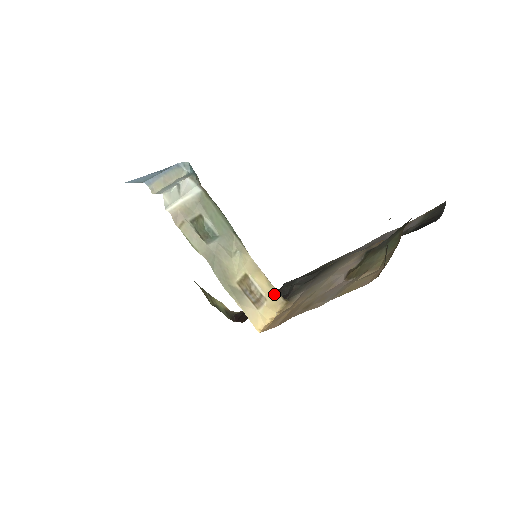
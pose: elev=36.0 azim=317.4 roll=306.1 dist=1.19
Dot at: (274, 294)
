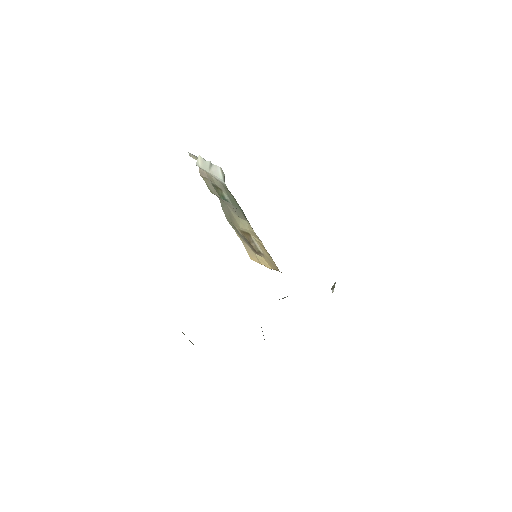
Dot at: (272, 262)
